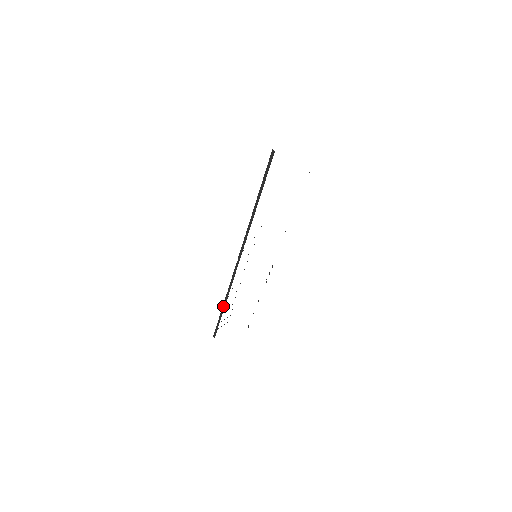
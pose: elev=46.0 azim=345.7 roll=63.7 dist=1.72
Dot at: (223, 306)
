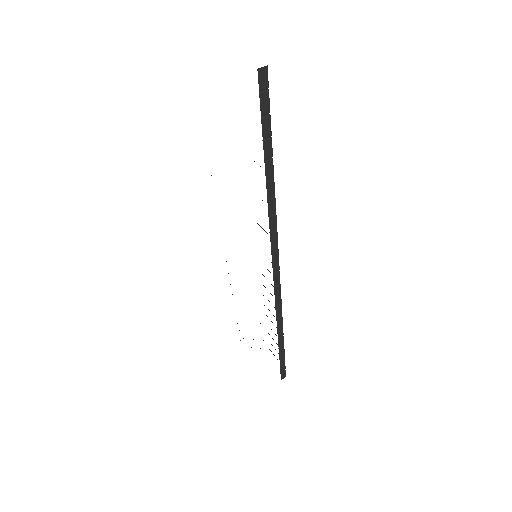
Dot at: occluded
